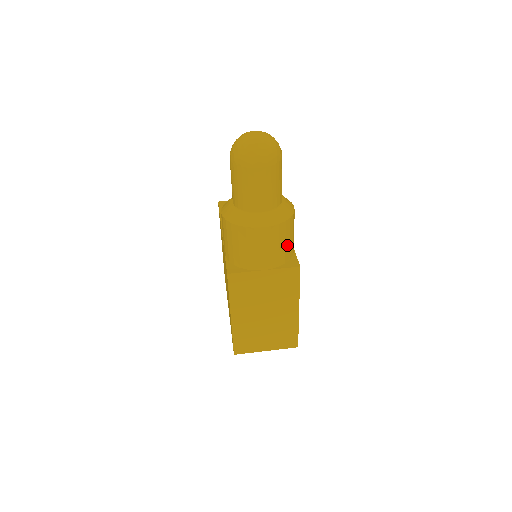
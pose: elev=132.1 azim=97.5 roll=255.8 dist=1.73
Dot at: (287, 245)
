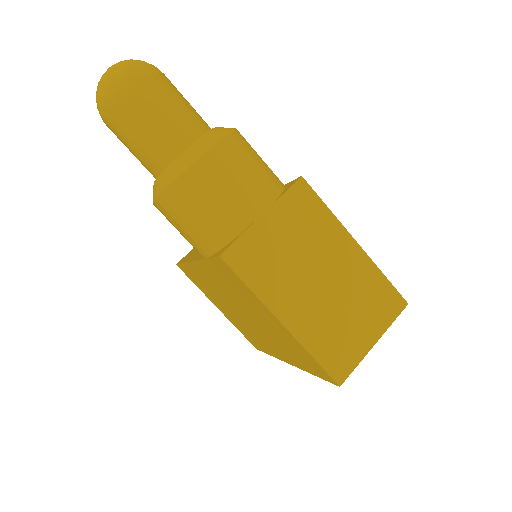
Dot at: (262, 167)
